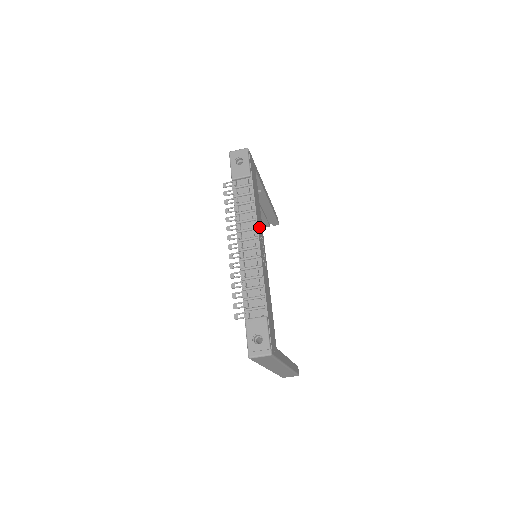
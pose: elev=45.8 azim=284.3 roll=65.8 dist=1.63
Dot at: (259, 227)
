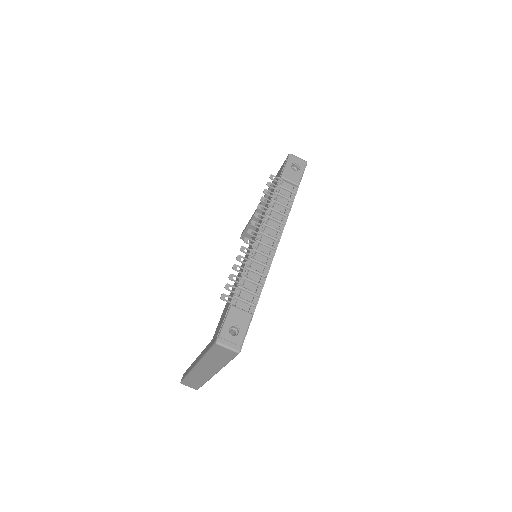
Dot at: occluded
